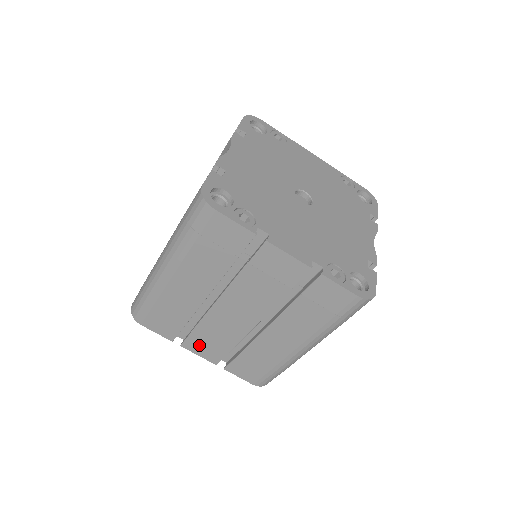
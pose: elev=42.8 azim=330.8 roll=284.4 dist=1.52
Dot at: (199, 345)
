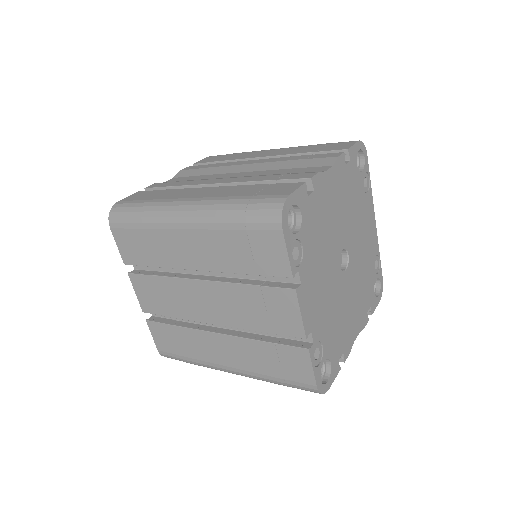
Dot at: (145, 288)
